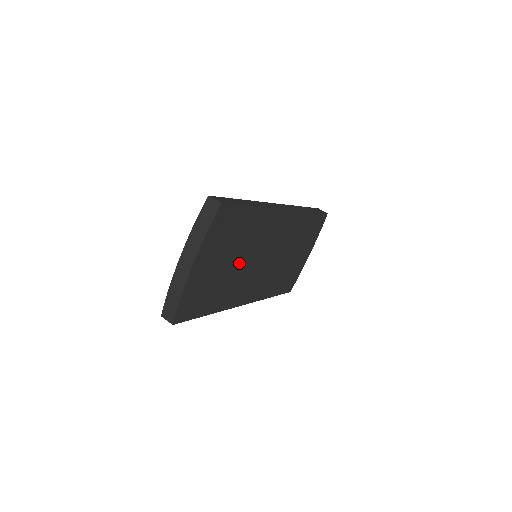
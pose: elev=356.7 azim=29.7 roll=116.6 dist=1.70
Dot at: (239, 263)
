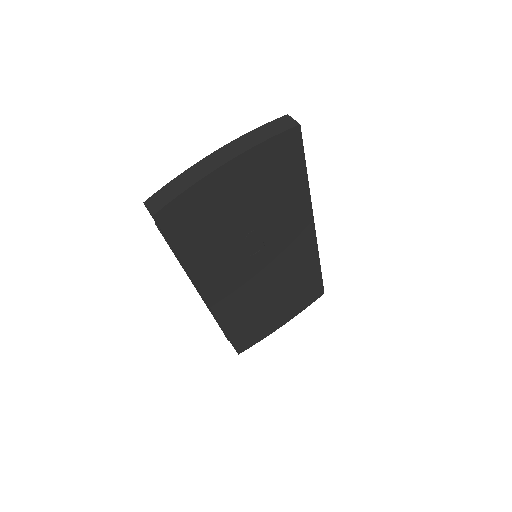
Dot at: (249, 232)
